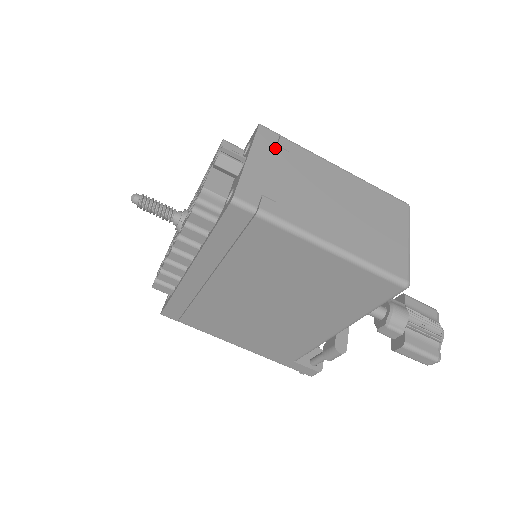
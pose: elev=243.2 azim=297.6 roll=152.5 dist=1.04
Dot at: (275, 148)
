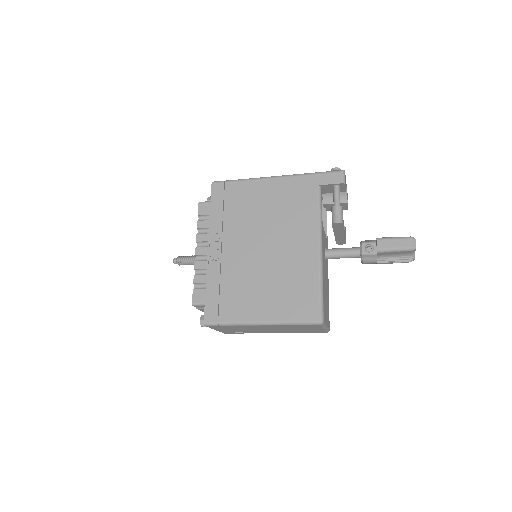
Dot at: occluded
